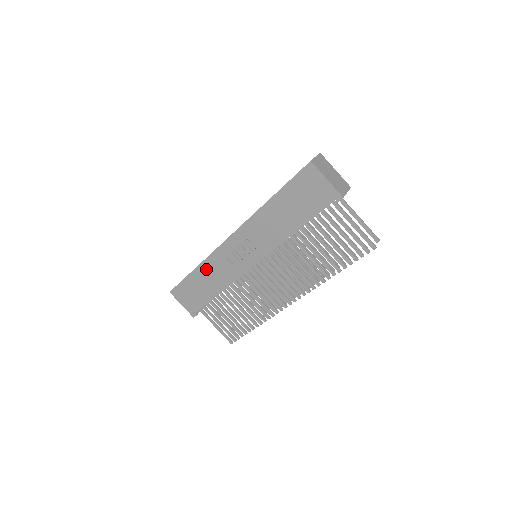
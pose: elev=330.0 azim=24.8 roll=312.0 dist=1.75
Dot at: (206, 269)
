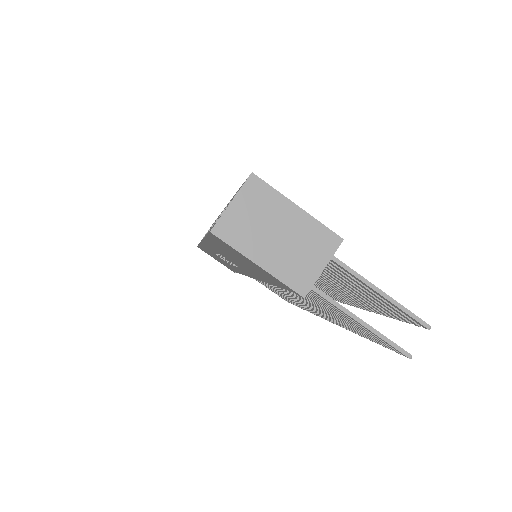
Dot at: (208, 251)
